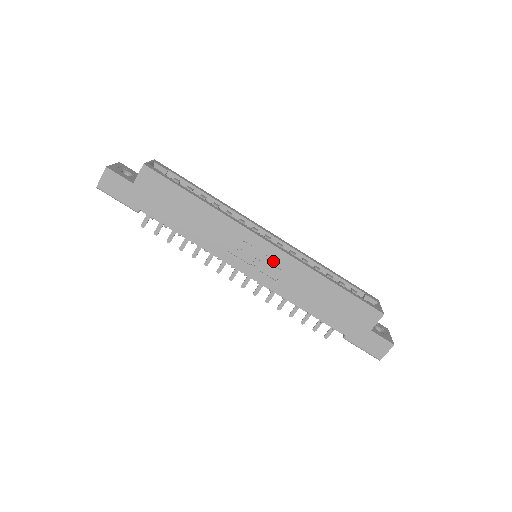
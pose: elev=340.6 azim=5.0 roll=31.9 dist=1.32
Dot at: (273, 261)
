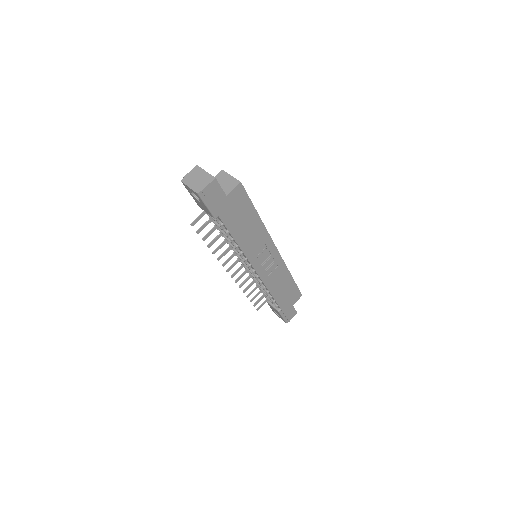
Dot at: (273, 262)
